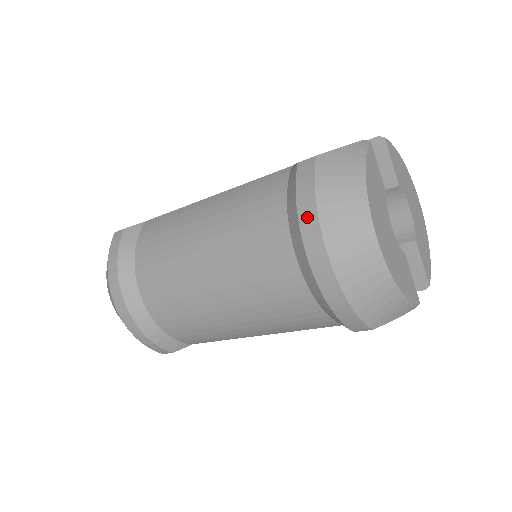
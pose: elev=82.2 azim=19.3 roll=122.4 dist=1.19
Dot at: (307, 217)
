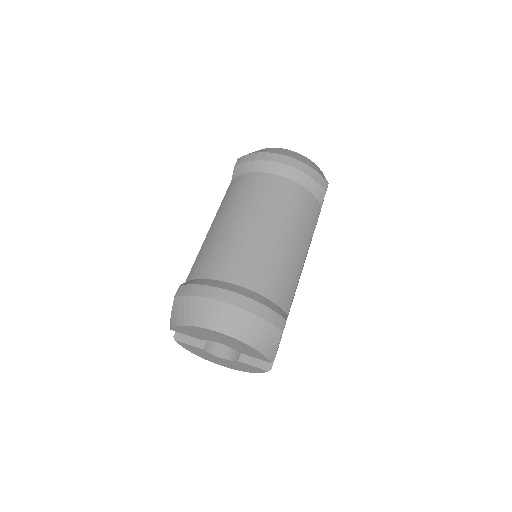
Dot at: (262, 156)
